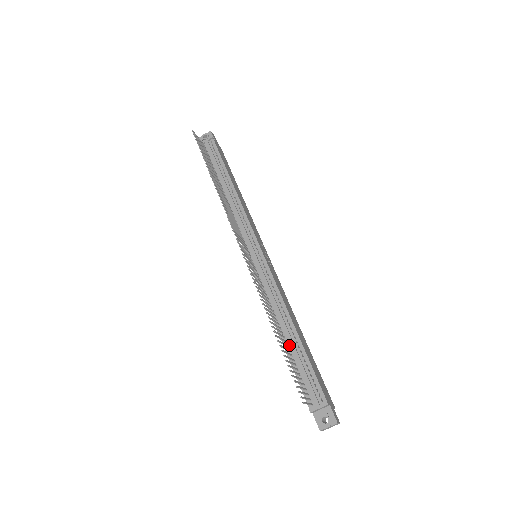
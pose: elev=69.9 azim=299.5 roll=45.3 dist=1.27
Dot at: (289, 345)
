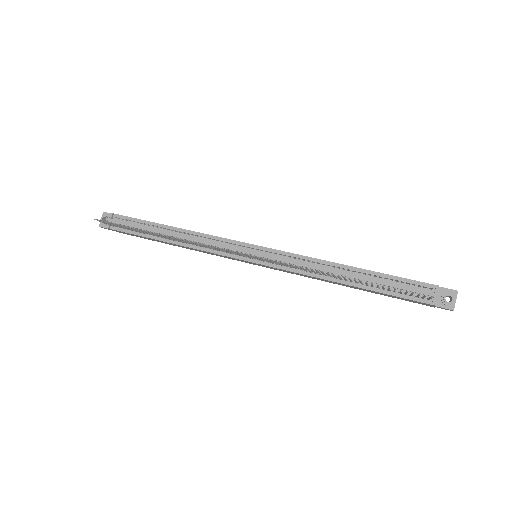
Dot at: (362, 282)
